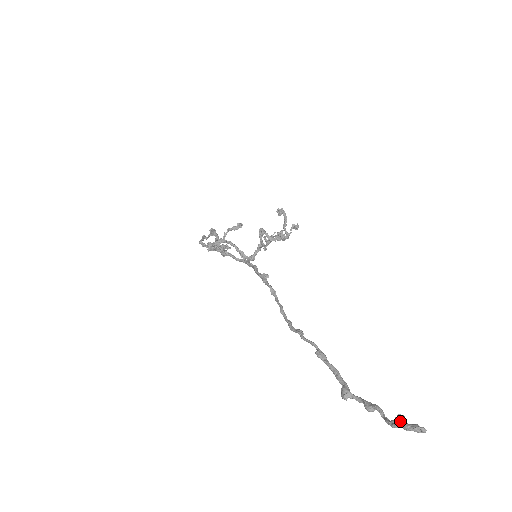
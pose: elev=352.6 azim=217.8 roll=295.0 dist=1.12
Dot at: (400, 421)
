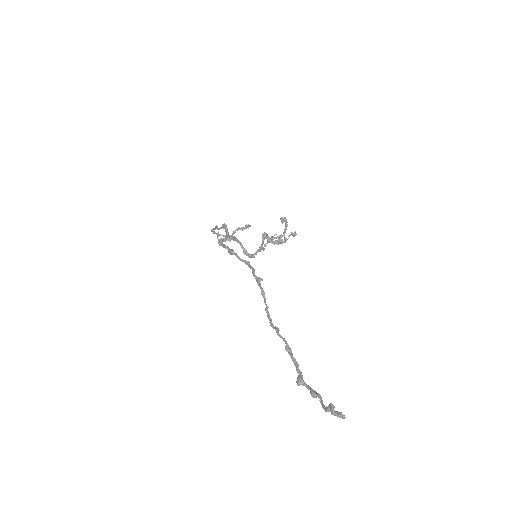
Dot at: (330, 408)
